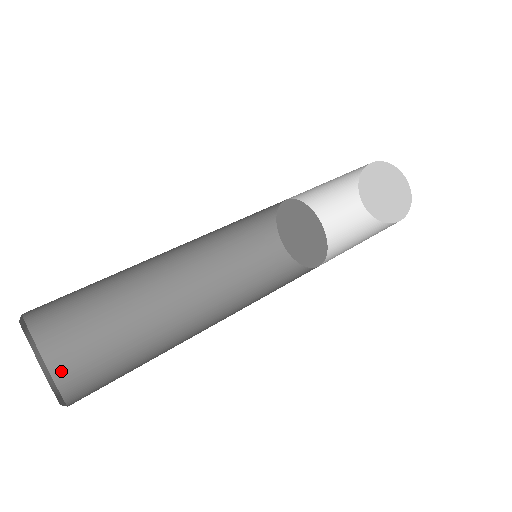
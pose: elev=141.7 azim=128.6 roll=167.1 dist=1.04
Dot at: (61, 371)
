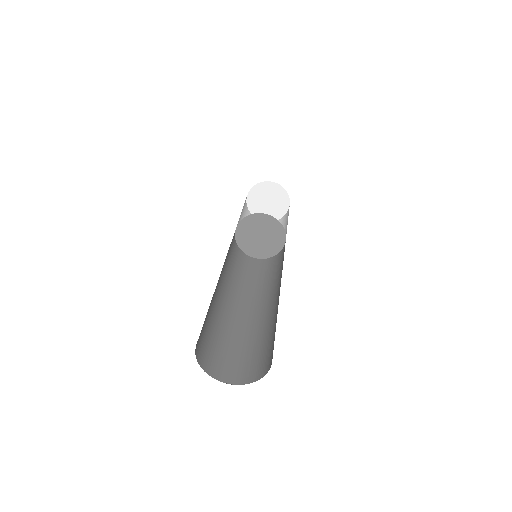
Dot at: (208, 368)
